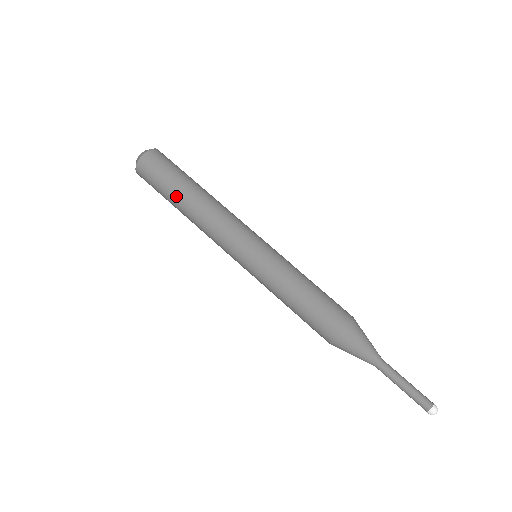
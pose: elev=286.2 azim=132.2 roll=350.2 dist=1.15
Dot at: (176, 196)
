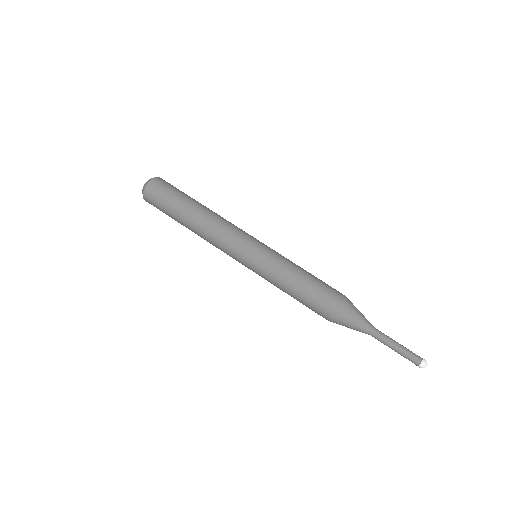
Dot at: (179, 222)
